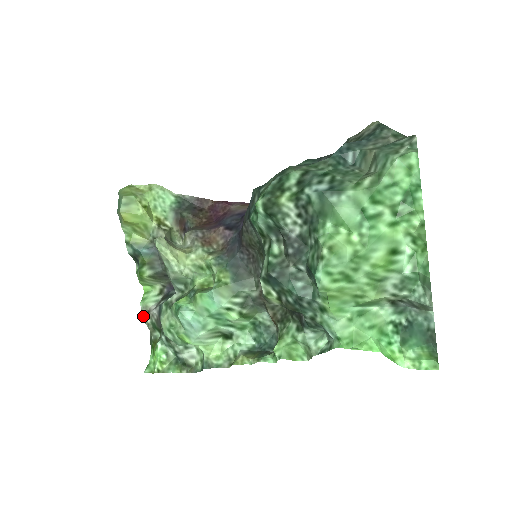
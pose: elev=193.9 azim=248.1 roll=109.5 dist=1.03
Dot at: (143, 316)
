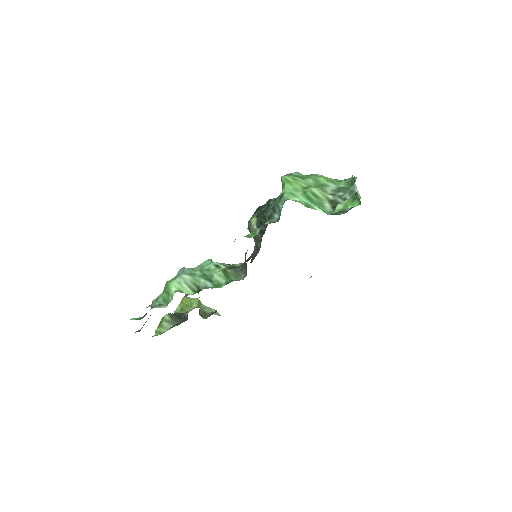
Dot at: occluded
